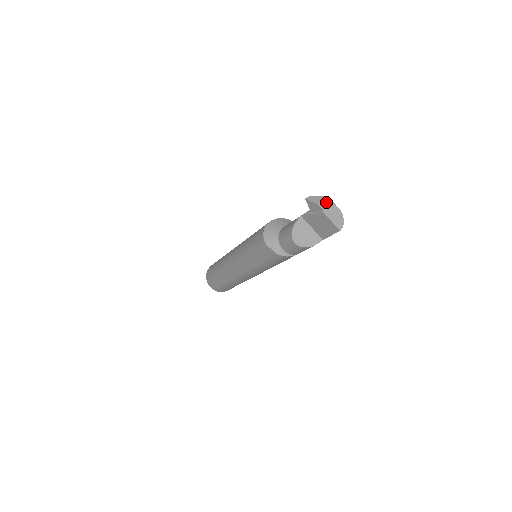
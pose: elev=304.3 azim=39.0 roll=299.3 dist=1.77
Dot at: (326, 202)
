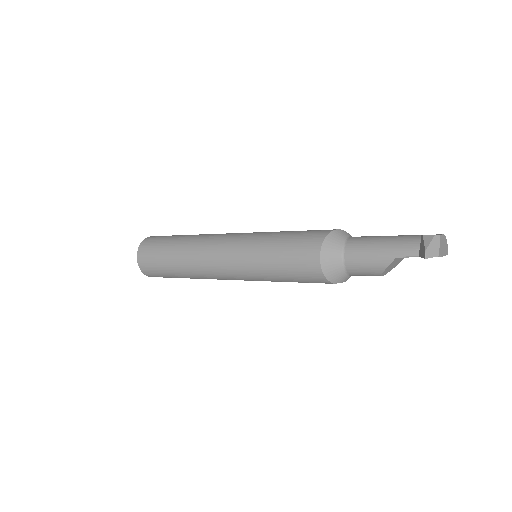
Dot at: (440, 243)
